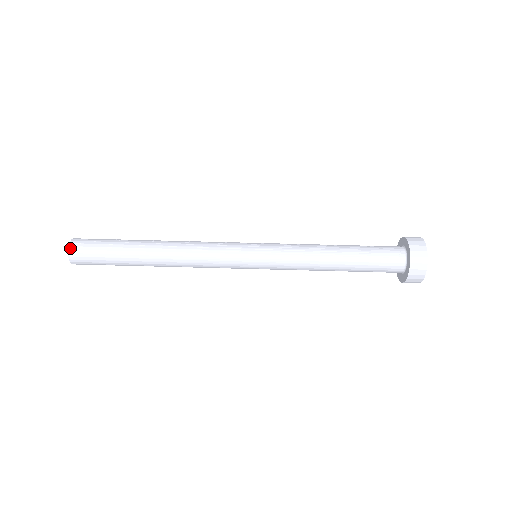
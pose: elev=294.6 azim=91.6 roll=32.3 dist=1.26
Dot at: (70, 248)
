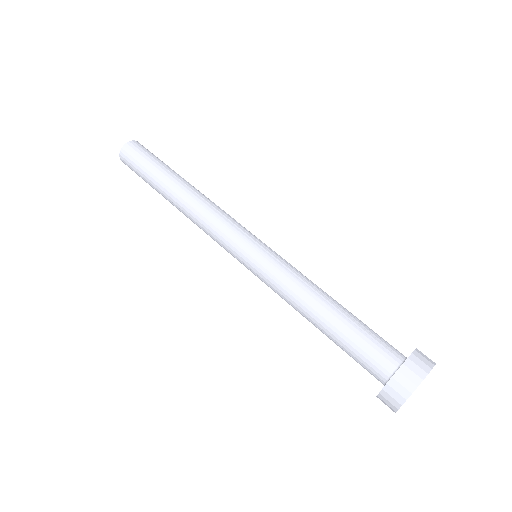
Dot at: (134, 141)
